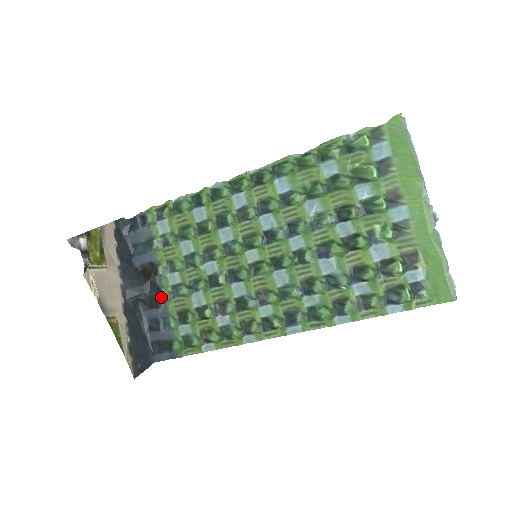
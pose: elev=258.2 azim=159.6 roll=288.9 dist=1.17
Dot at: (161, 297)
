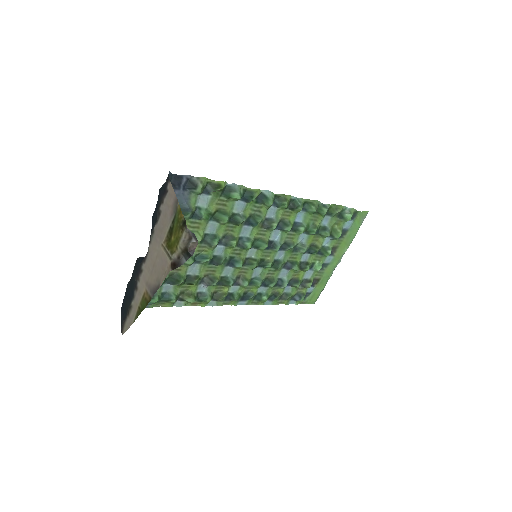
Dot at: occluded
